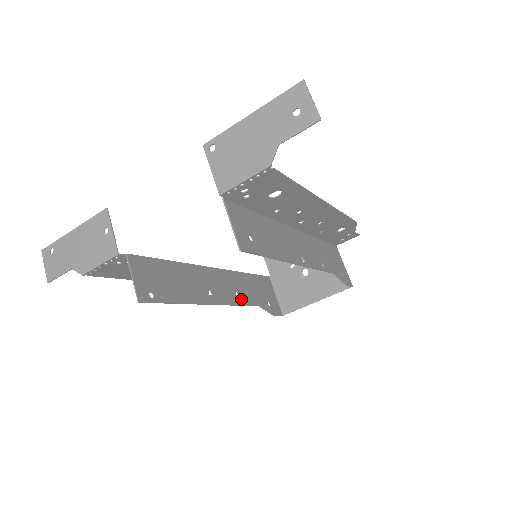
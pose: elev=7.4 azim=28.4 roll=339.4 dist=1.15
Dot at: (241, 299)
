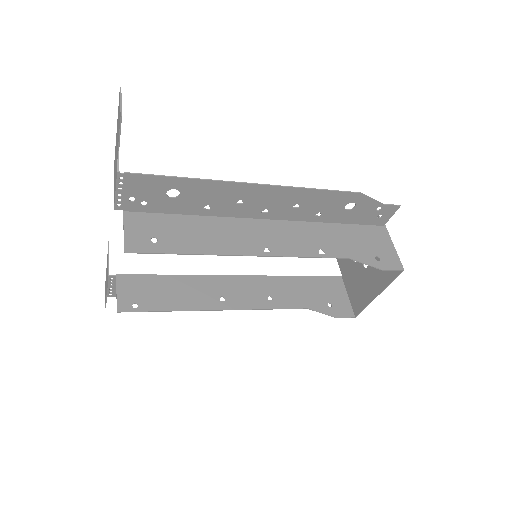
Dot at: (275, 303)
